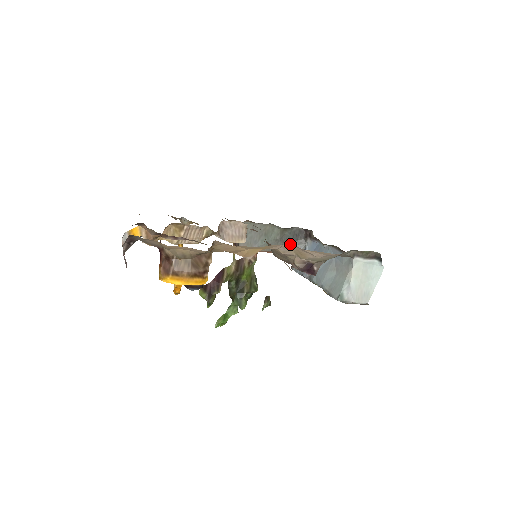
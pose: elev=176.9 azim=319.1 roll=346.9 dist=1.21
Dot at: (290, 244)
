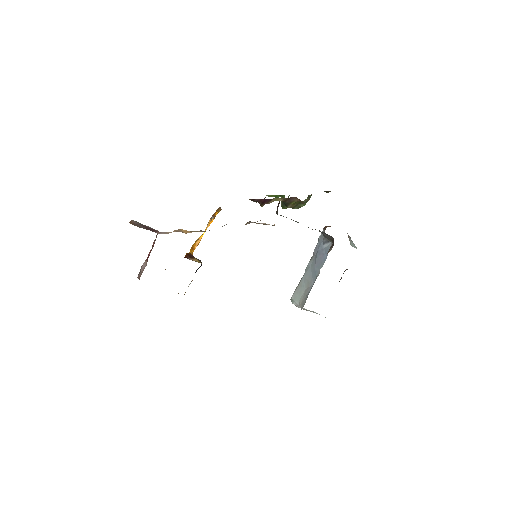
Dot at: occluded
